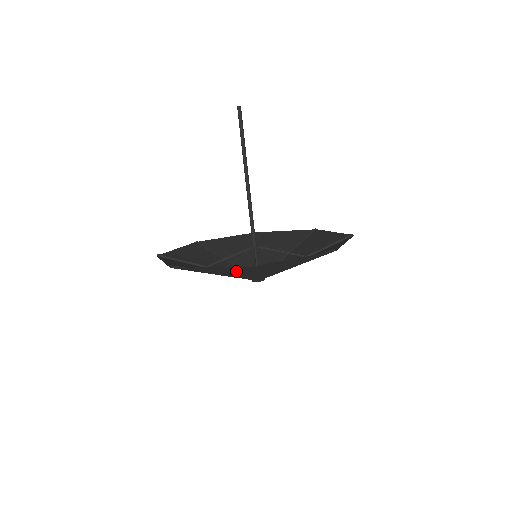
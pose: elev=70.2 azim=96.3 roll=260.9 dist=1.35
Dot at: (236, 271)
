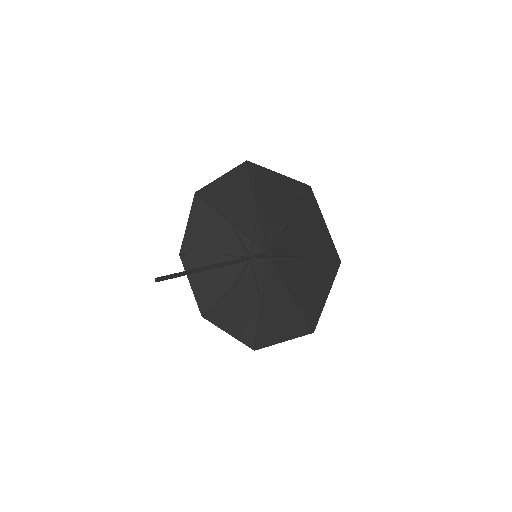
Dot at: (287, 314)
